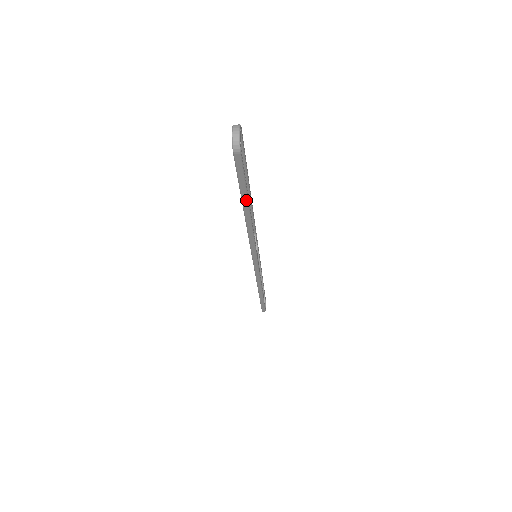
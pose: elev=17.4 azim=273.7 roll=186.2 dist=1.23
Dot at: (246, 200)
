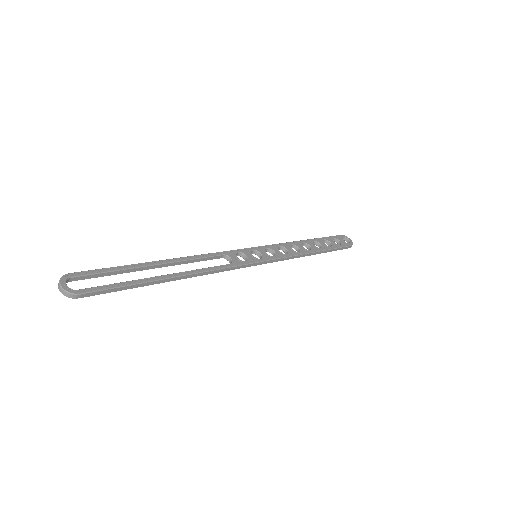
Dot at: (151, 283)
